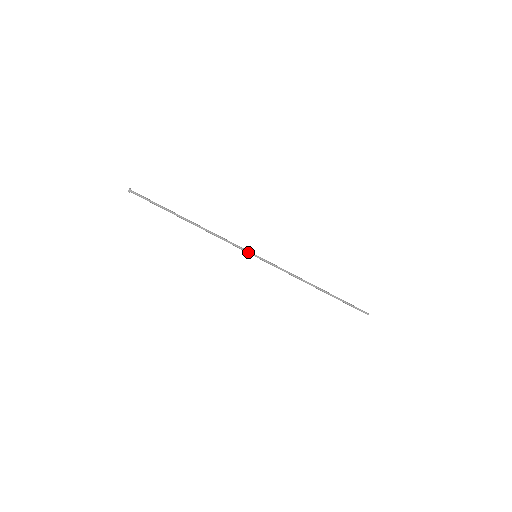
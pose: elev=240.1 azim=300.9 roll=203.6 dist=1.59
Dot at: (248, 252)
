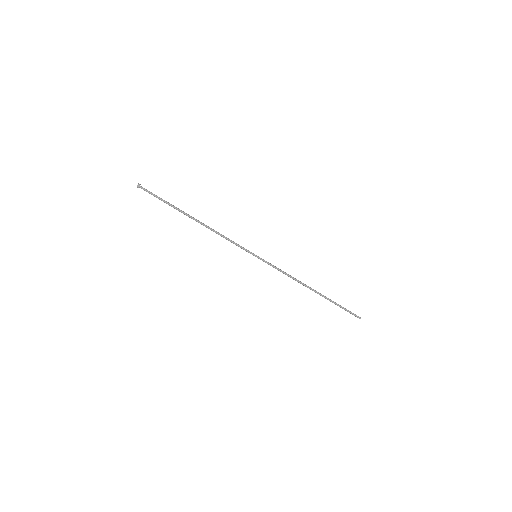
Dot at: (249, 251)
